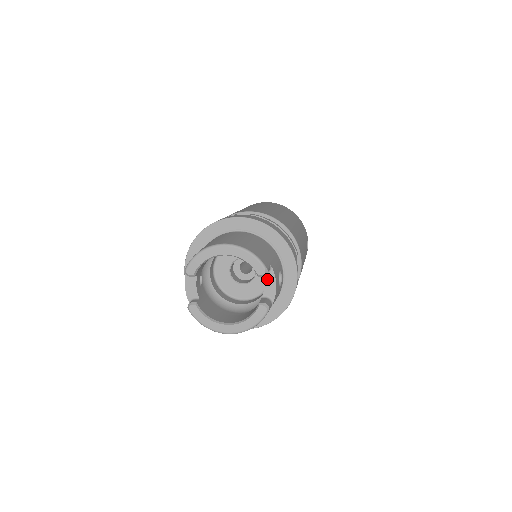
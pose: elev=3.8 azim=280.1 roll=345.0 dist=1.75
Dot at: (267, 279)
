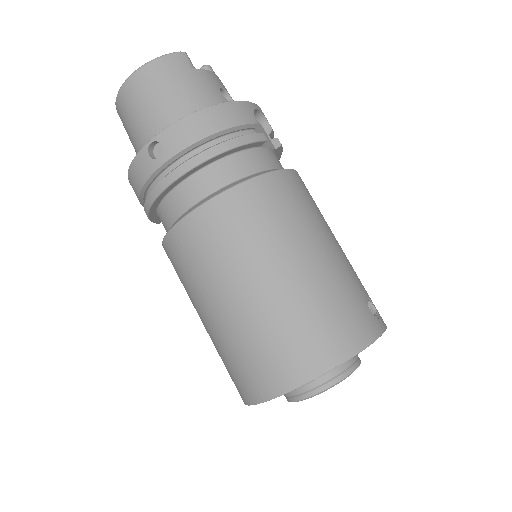
Dot at: occluded
